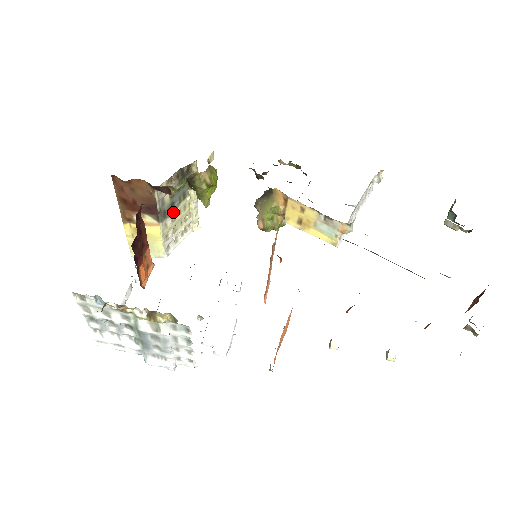
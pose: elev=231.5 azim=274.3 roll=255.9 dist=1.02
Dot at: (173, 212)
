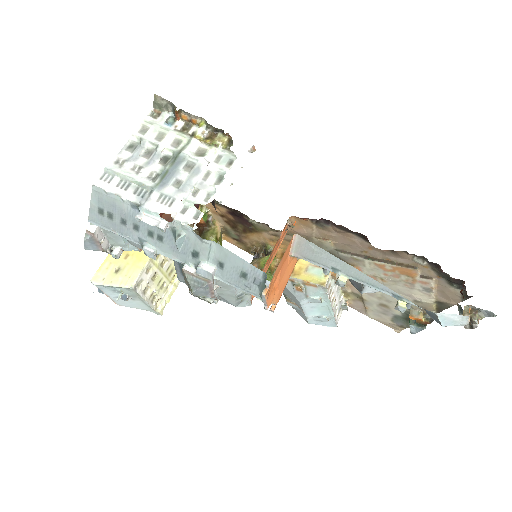
Dot at: occluded
